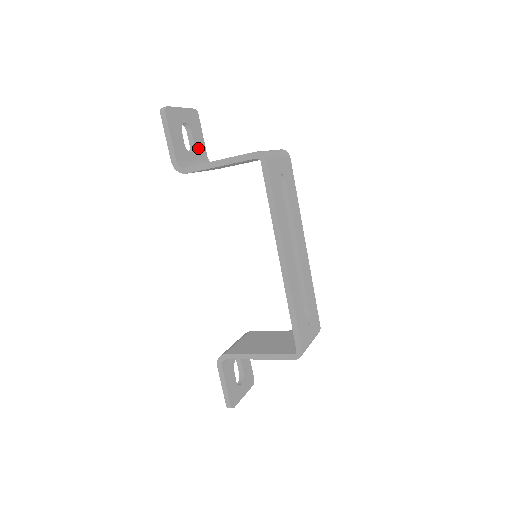
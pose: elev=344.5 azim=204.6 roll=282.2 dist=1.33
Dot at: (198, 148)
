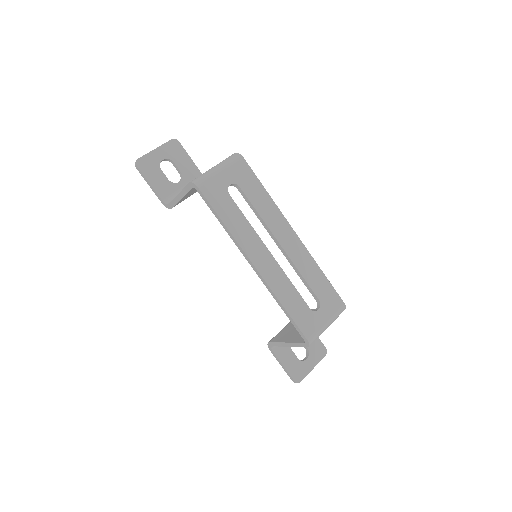
Dot at: (187, 172)
